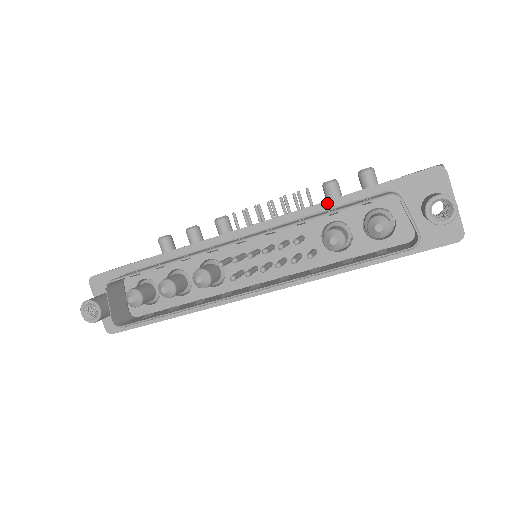
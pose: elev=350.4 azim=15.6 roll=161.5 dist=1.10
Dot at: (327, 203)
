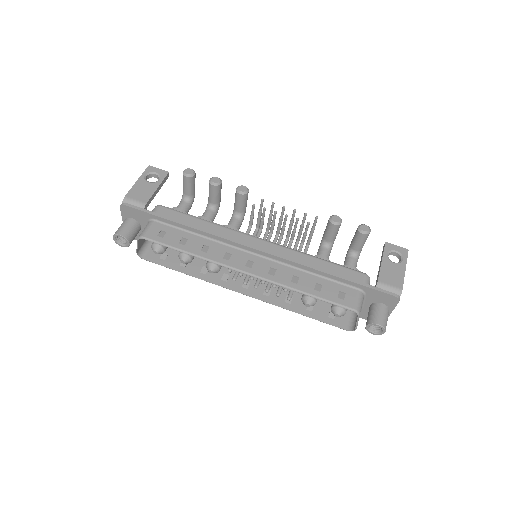
Dot at: (319, 272)
